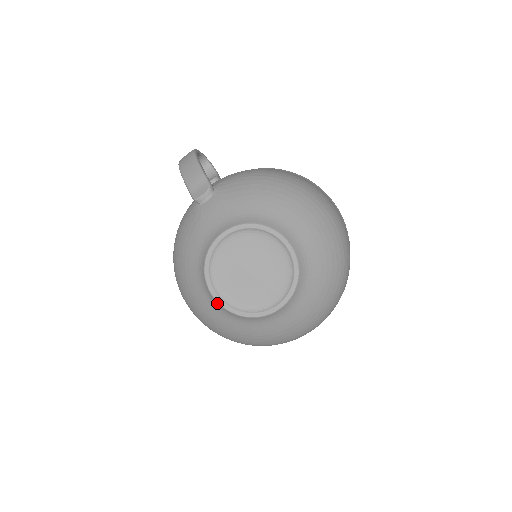
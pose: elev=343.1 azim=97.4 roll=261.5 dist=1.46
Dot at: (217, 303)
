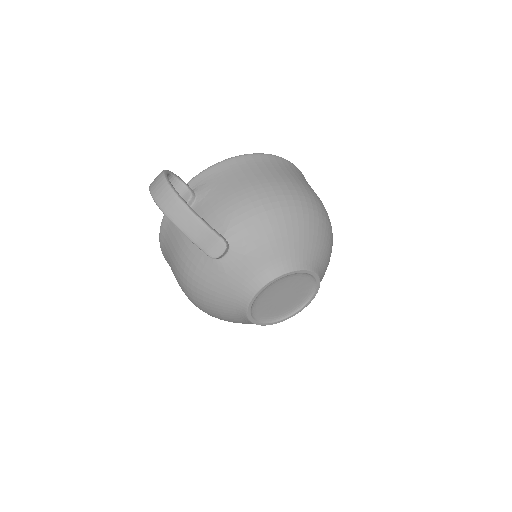
Dot at: occluded
